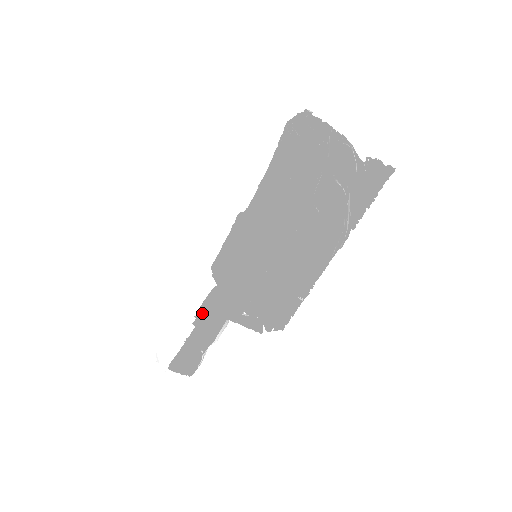
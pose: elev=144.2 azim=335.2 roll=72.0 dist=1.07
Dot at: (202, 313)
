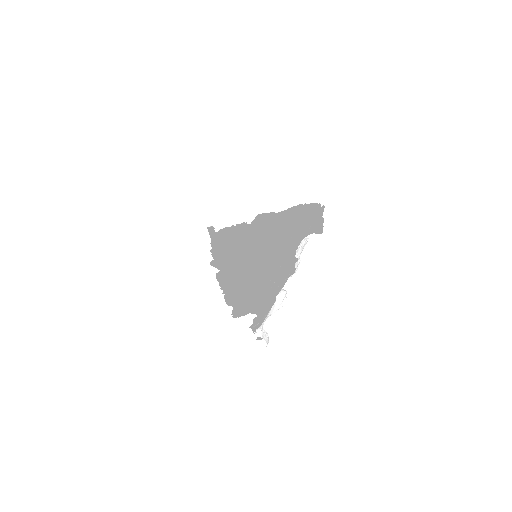
Dot at: (237, 234)
